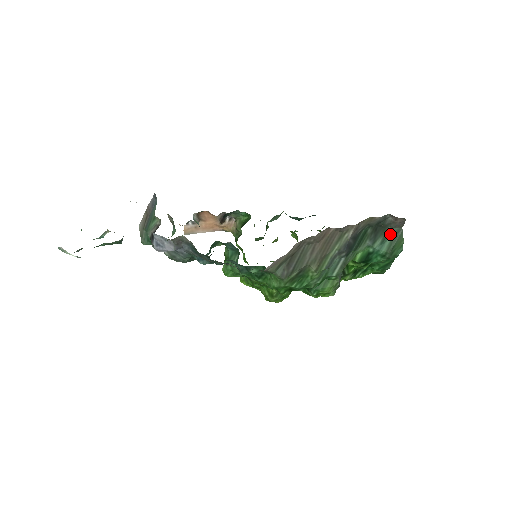
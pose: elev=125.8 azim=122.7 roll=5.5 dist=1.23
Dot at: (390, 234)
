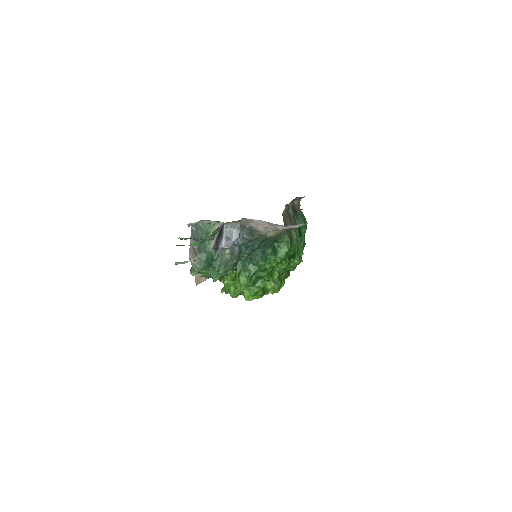
Dot at: (299, 214)
